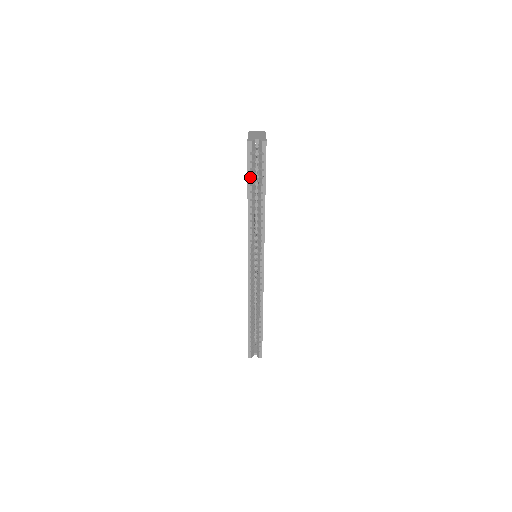
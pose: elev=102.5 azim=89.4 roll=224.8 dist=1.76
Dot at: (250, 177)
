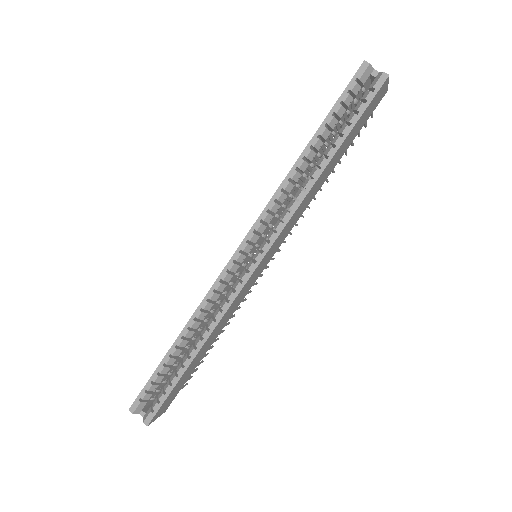
Dot at: (333, 116)
